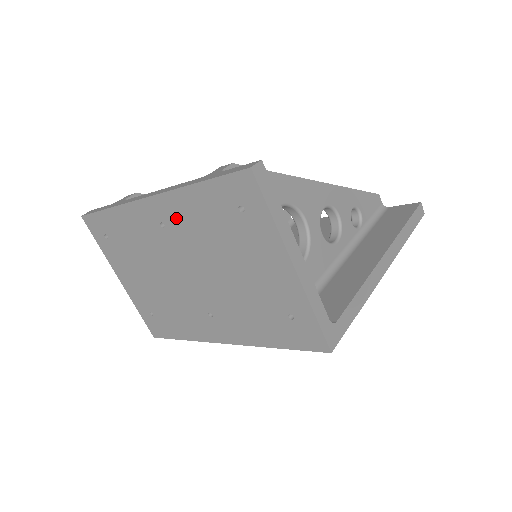
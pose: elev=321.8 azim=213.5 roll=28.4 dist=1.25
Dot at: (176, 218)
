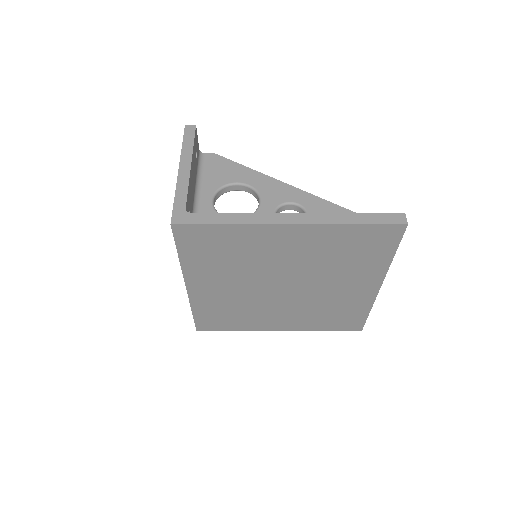
Dot at: occluded
